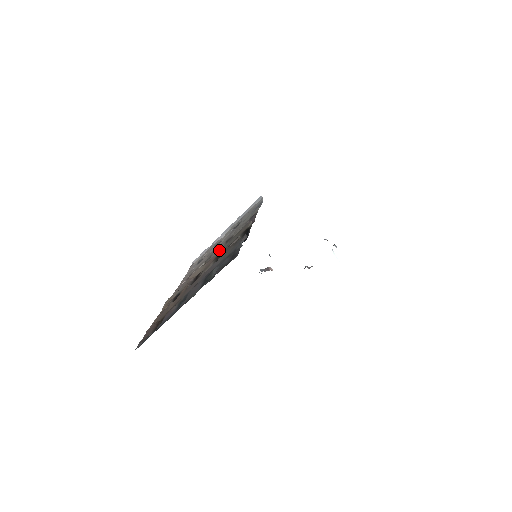
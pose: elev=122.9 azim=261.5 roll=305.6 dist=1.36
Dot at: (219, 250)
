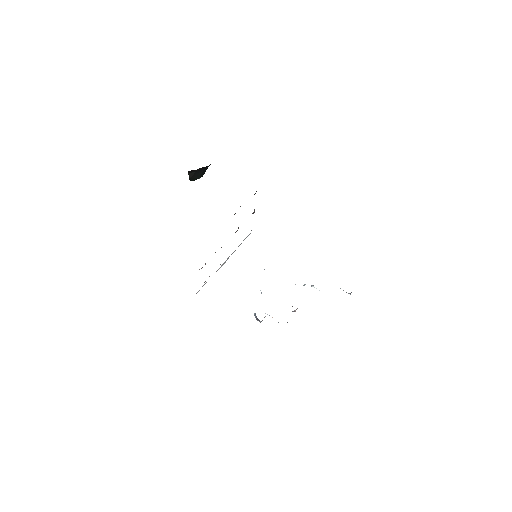
Dot at: occluded
